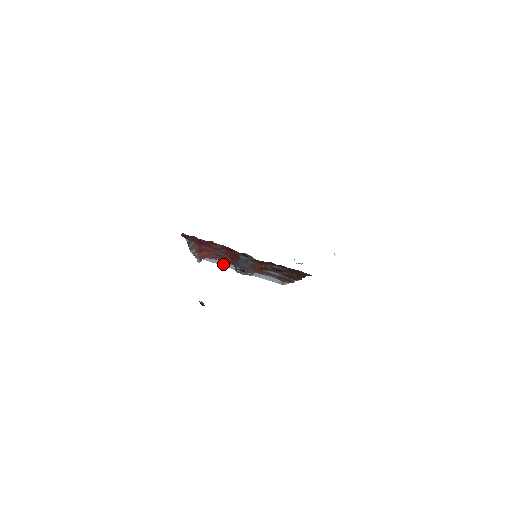
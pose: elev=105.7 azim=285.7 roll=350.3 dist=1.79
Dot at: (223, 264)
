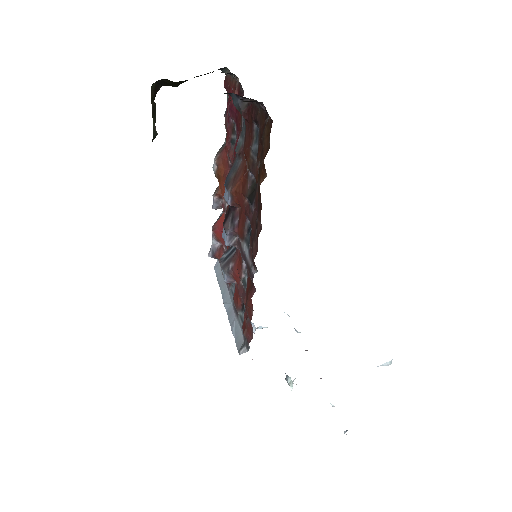
Dot at: (222, 285)
